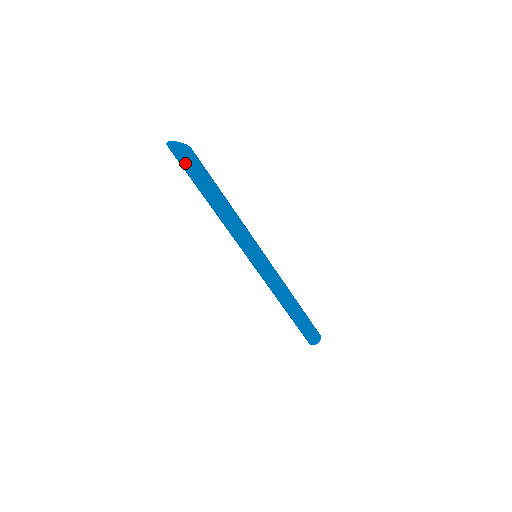
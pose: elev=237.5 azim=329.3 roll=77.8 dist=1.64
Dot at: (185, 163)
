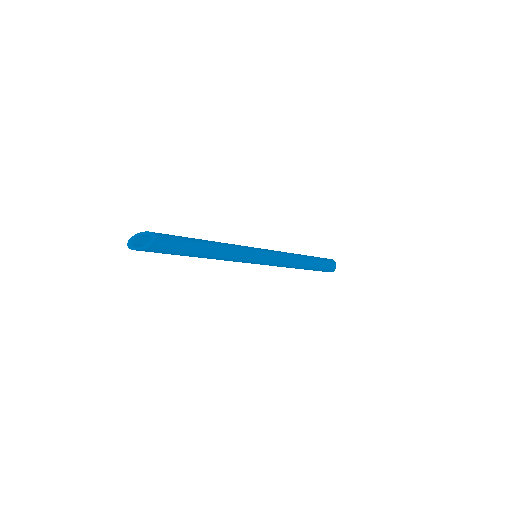
Dot at: (158, 250)
